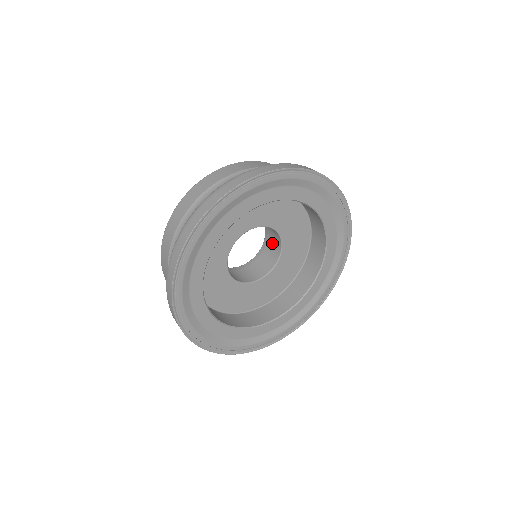
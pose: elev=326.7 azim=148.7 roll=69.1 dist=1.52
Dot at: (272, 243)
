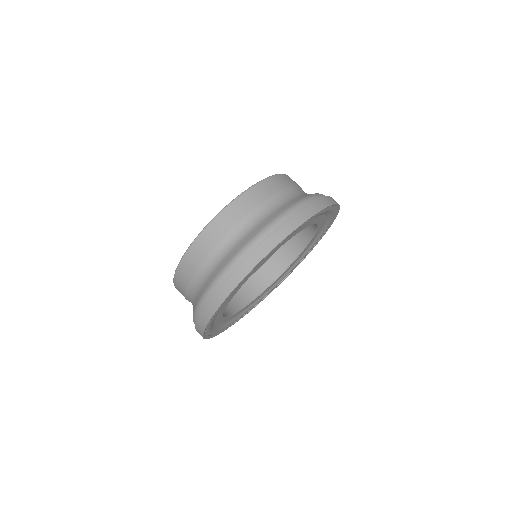
Dot at: occluded
